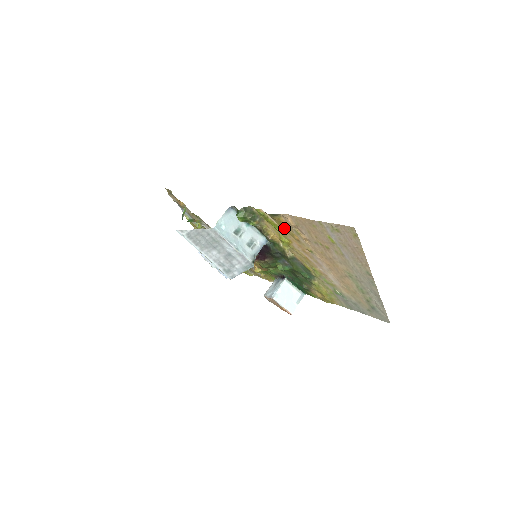
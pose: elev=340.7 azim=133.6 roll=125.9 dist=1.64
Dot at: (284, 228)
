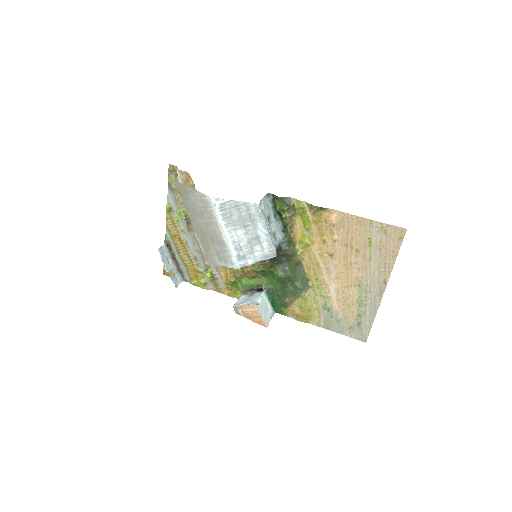
Dot at: (317, 226)
